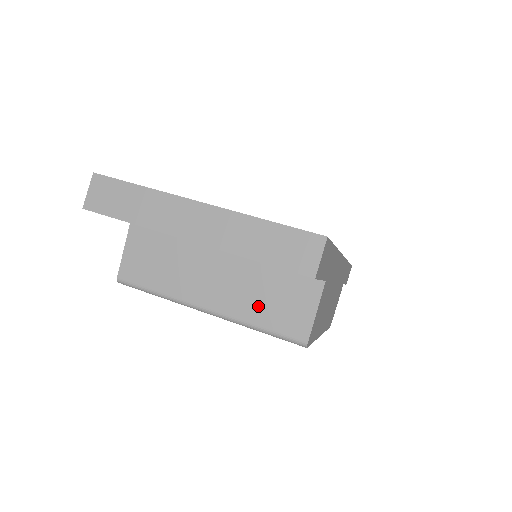
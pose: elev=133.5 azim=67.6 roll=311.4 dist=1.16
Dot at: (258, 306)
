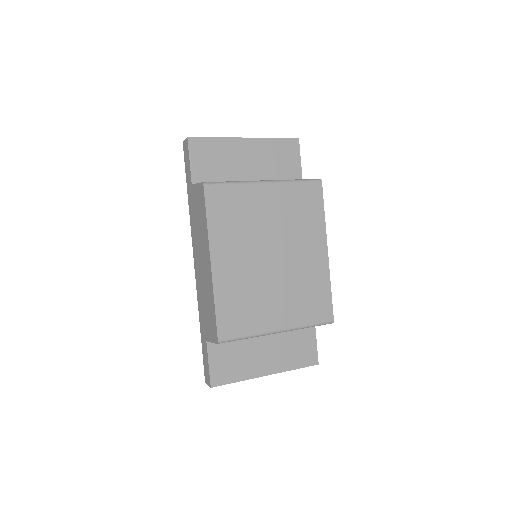
Dot at: occluded
